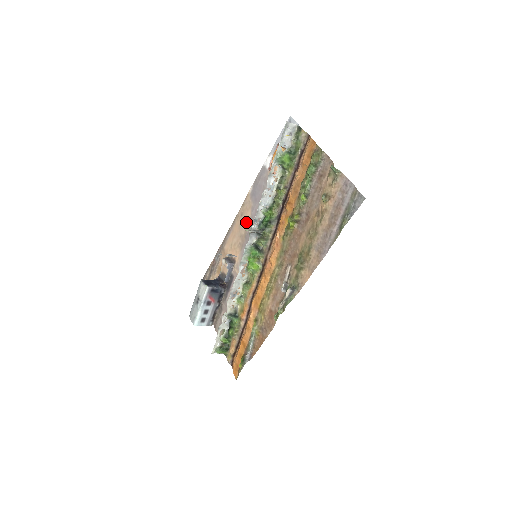
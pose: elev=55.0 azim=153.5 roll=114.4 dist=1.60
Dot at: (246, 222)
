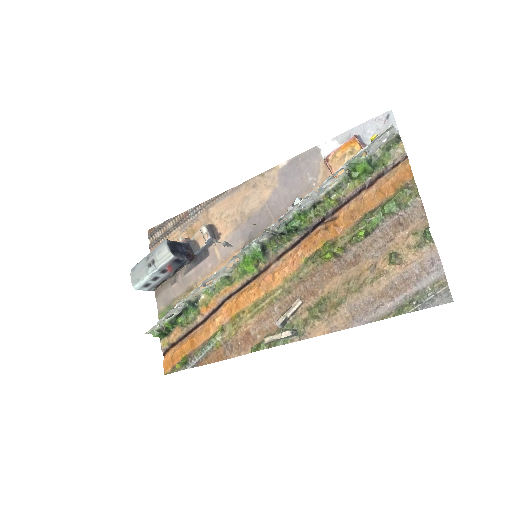
Dot at: (257, 201)
